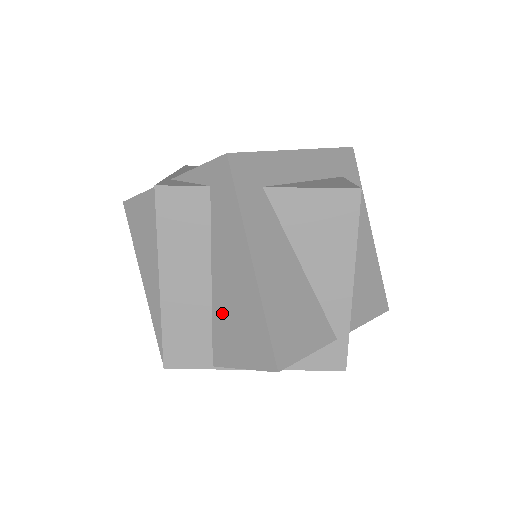
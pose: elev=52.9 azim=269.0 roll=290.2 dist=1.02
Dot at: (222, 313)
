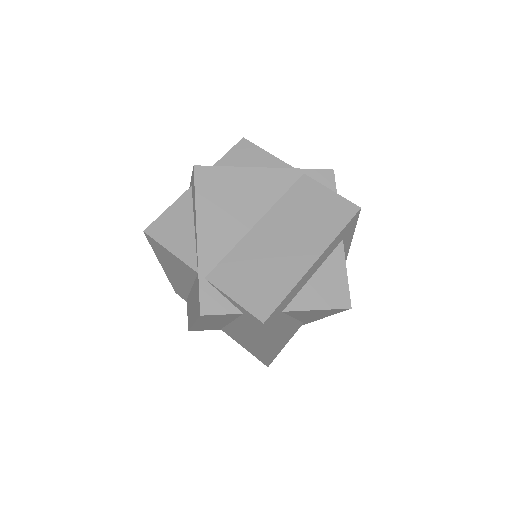
Dot at: (235, 332)
